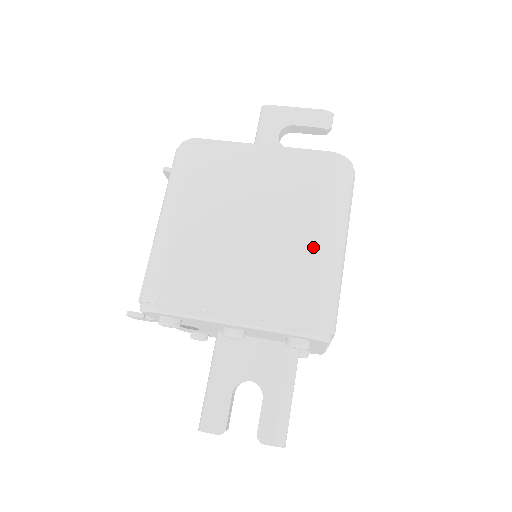
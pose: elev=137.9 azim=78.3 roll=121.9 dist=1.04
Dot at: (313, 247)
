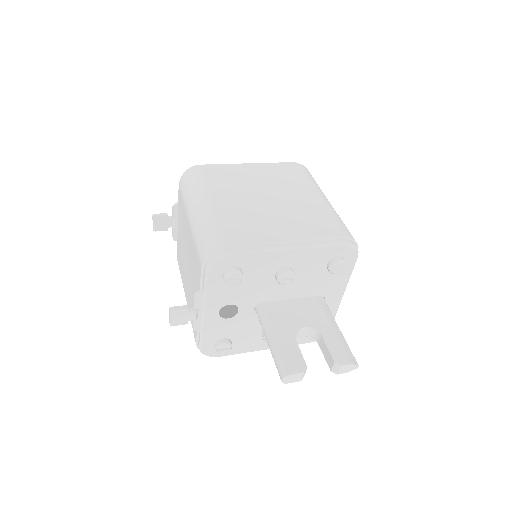
Dot at: (318, 201)
